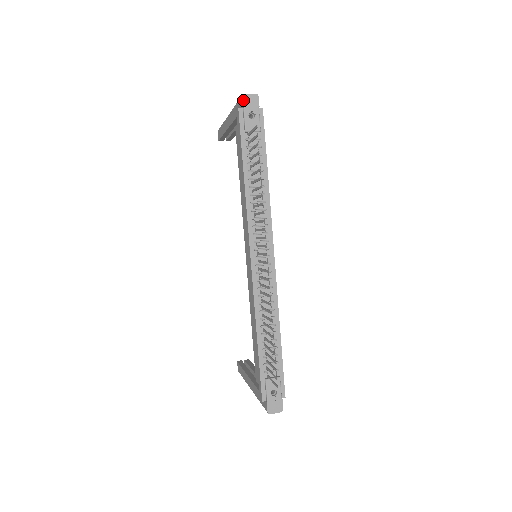
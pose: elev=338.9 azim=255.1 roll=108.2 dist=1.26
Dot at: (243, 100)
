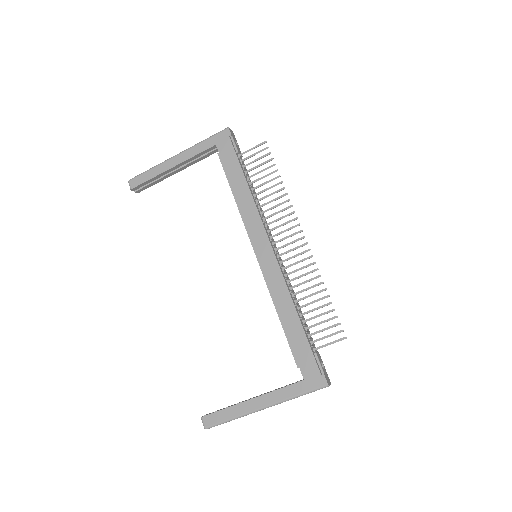
Dot at: (230, 131)
